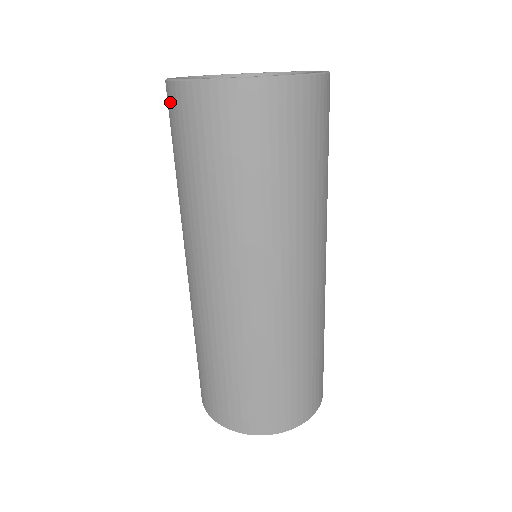
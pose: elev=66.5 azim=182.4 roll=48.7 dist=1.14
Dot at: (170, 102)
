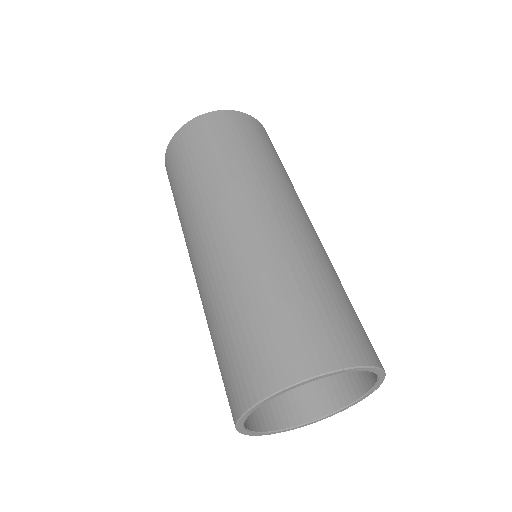
Dot at: occluded
